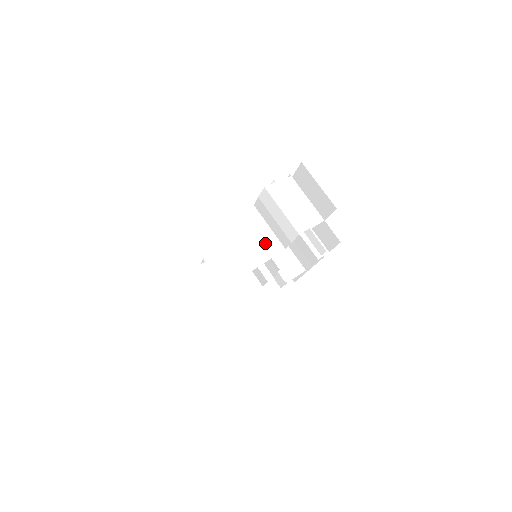
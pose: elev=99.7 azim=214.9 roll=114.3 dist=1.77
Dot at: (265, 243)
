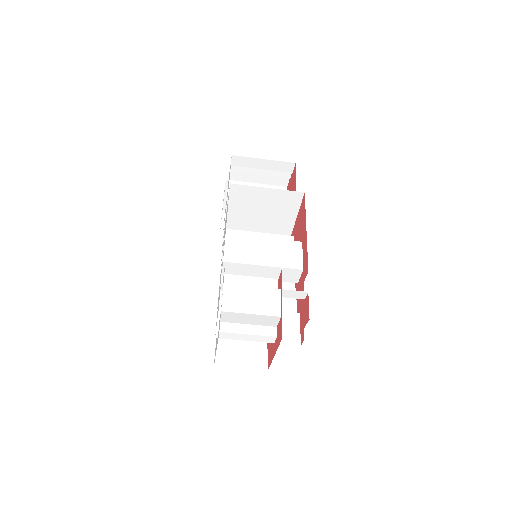
Dot at: occluded
